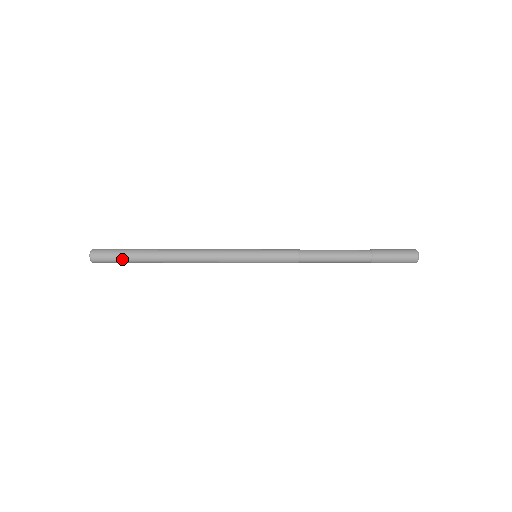
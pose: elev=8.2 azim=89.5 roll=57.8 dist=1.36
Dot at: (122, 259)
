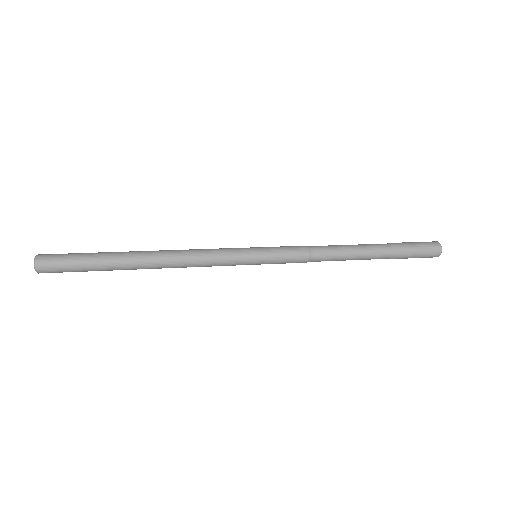
Dot at: (81, 269)
